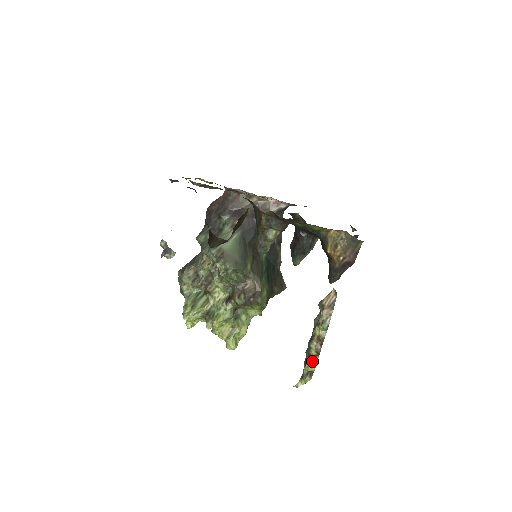
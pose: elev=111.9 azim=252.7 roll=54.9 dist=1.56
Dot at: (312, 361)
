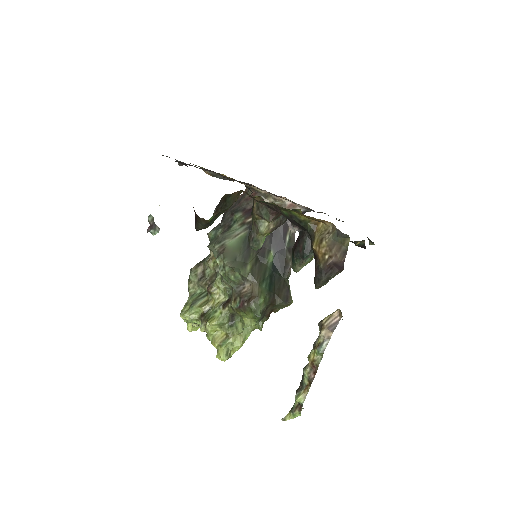
Dot at: (302, 391)
